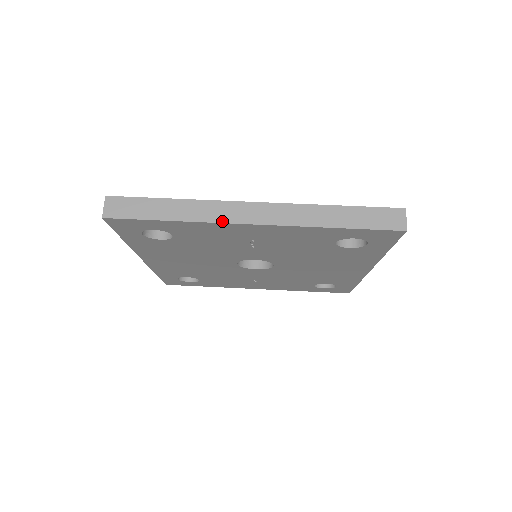
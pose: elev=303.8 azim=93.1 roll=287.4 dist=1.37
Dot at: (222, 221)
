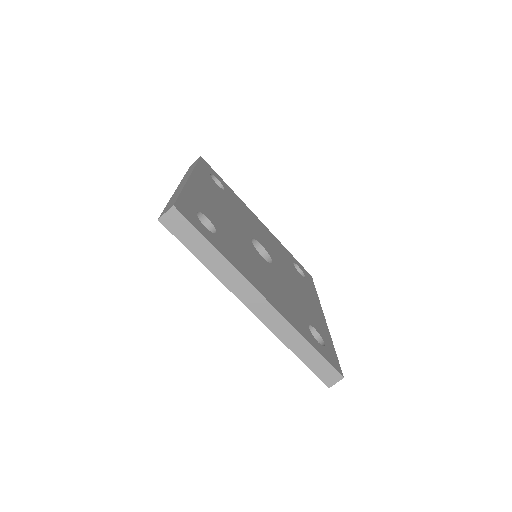
Dot at: (234, 293)
